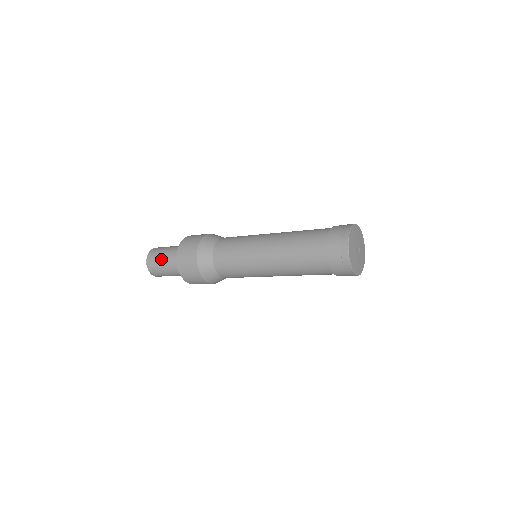
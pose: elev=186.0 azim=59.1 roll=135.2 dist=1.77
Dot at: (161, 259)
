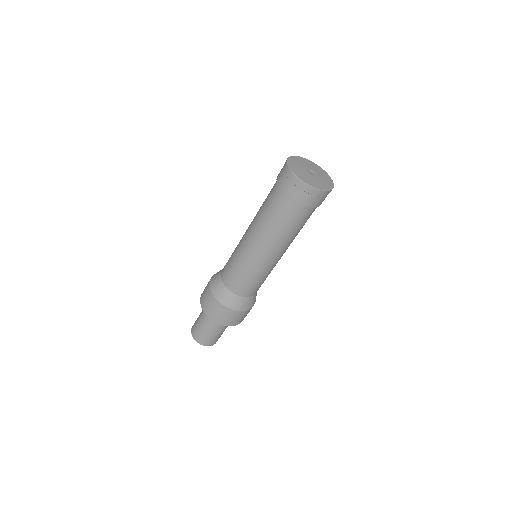
Dot at: (199, 316)
